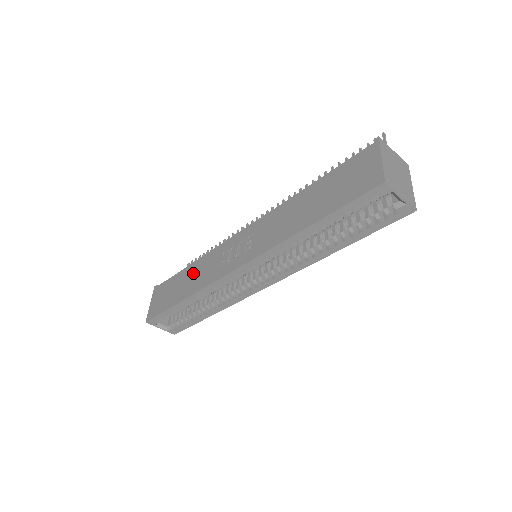
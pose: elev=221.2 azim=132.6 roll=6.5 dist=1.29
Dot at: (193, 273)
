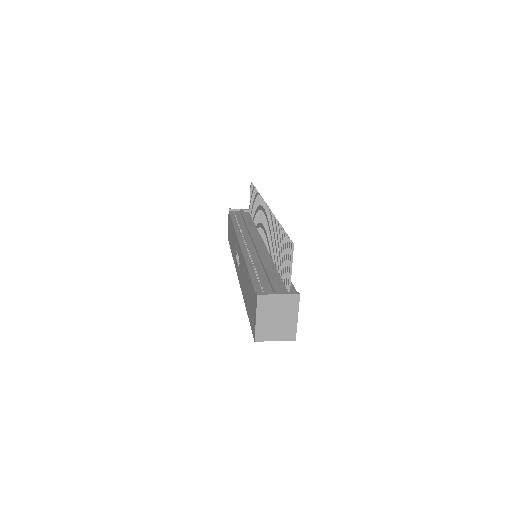
Dot at: (233, 237)
